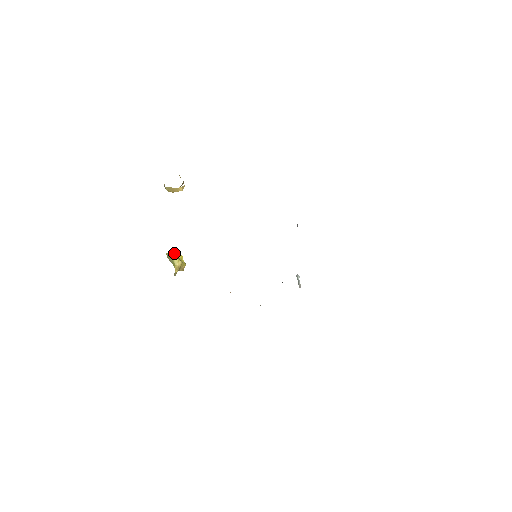
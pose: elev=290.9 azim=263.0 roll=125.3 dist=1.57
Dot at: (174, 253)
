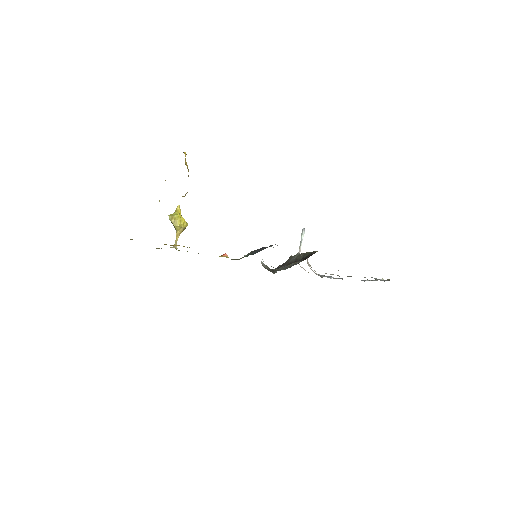
Dot at: (176, 220)
